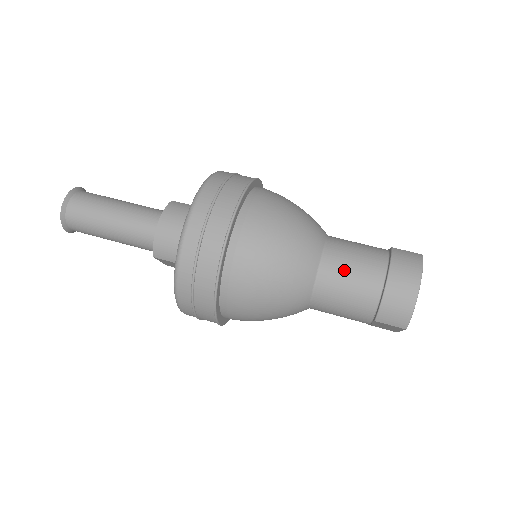
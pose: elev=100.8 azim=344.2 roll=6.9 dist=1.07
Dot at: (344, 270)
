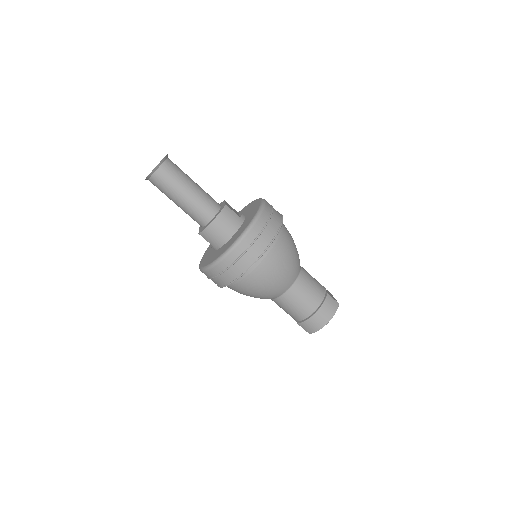
Dot at: (299, 297)
